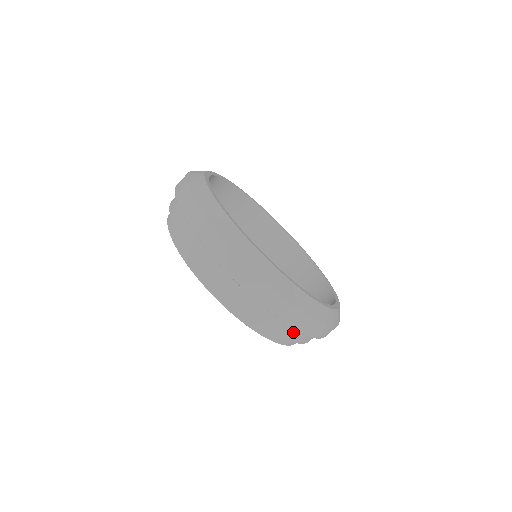
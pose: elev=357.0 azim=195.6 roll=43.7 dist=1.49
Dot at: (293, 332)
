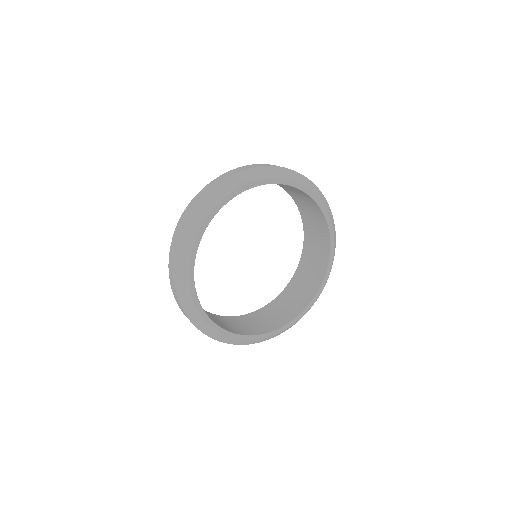
Dot at: occluded
